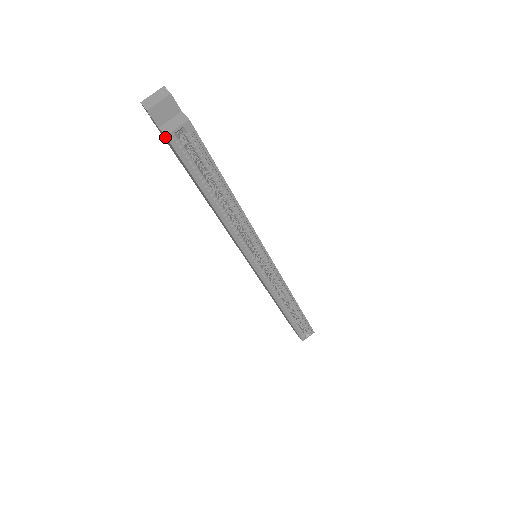
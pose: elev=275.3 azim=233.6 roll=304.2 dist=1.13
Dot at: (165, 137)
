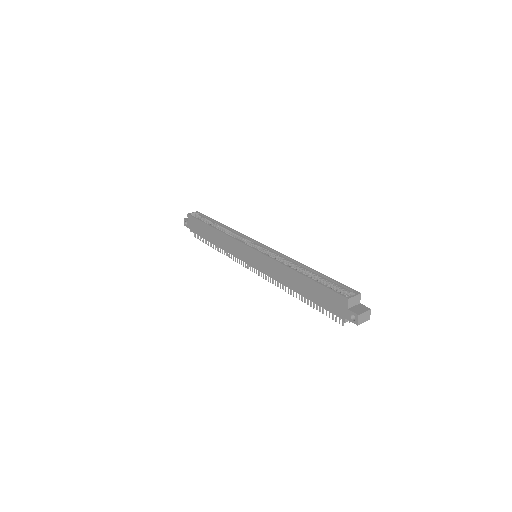
Dot at: (189, 219)
